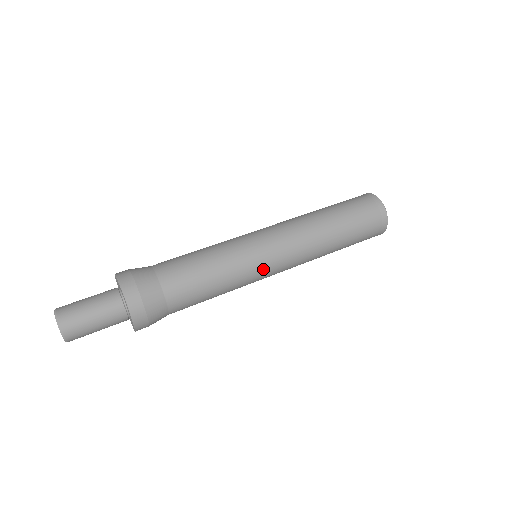
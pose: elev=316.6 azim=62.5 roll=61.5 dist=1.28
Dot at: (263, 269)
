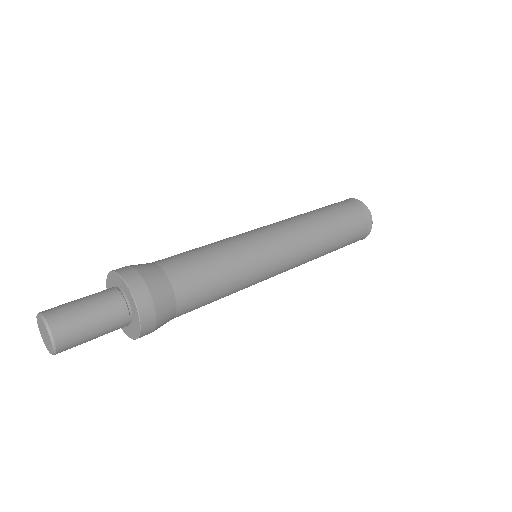
Dot at: (269, 263)
